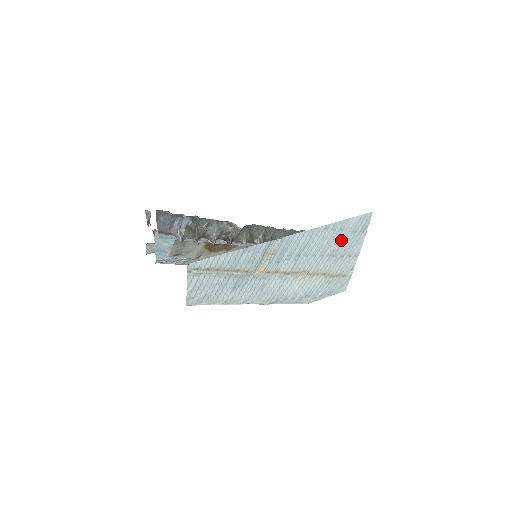
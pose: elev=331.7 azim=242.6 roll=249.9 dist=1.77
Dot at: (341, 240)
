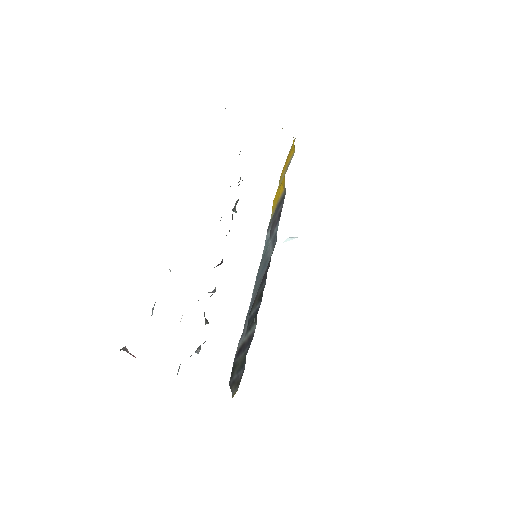
Dot at: occluded
